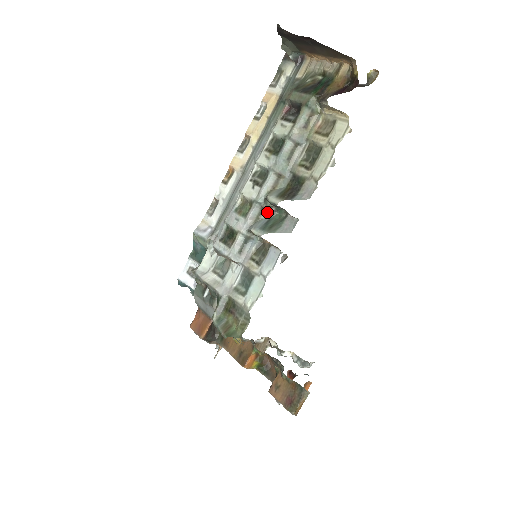
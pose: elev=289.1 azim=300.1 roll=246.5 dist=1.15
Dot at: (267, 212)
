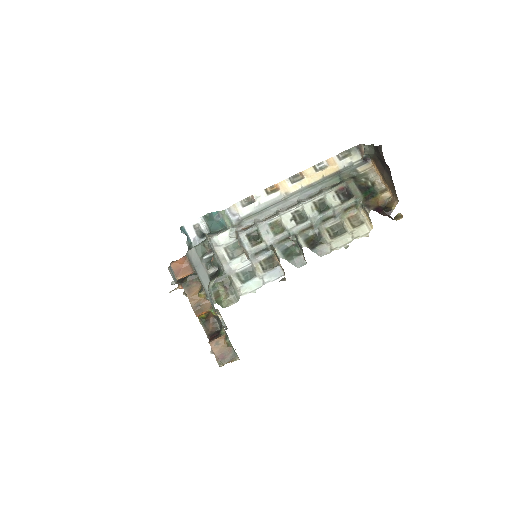
Dot at: (289, 241)
